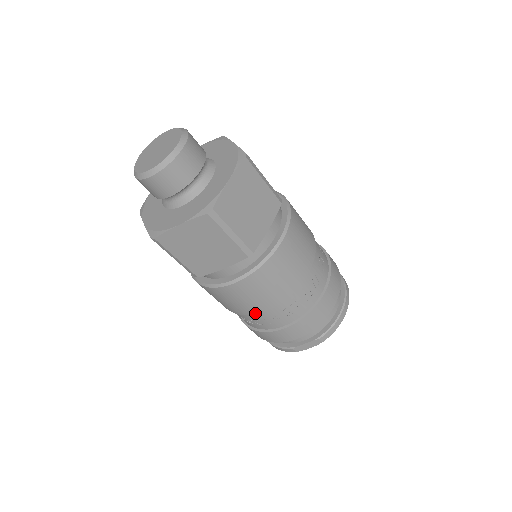
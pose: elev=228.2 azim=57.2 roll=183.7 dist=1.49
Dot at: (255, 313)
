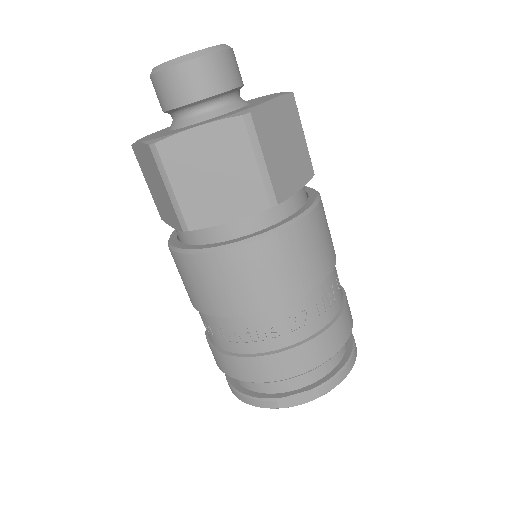
Dot at: (248, 313)
